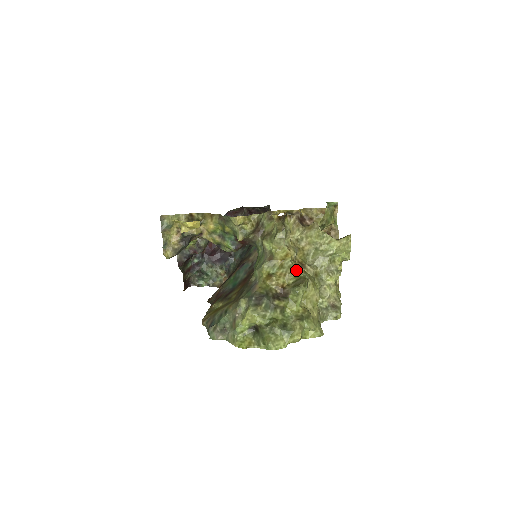
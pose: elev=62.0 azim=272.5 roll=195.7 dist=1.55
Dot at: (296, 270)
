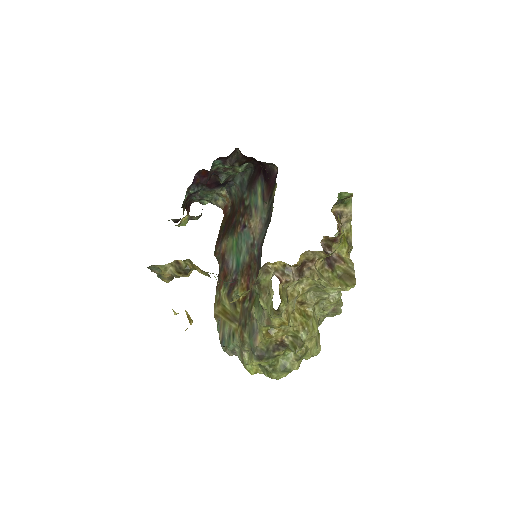
Dot at: (294, 328)
